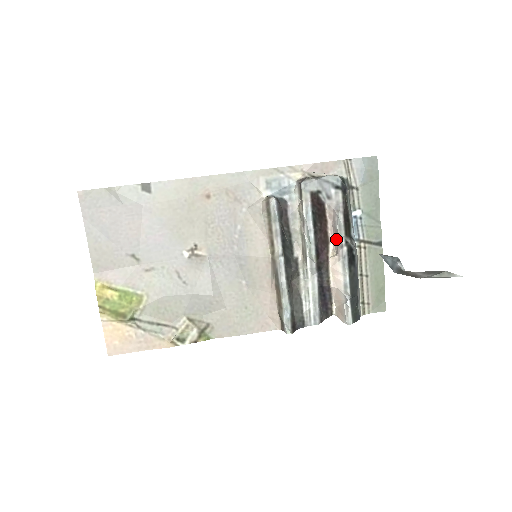
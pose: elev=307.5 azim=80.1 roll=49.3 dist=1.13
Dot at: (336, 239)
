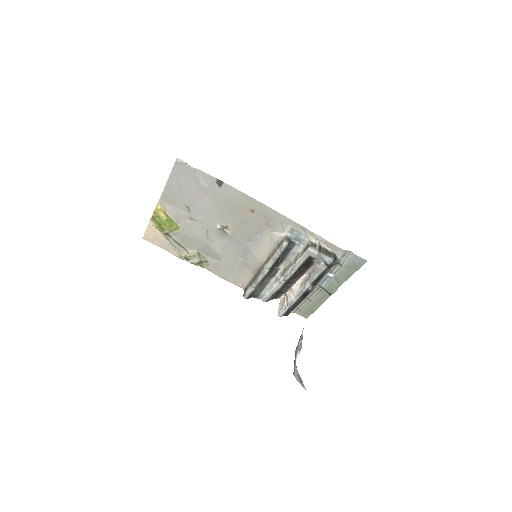
Dot at: (307, 279)
